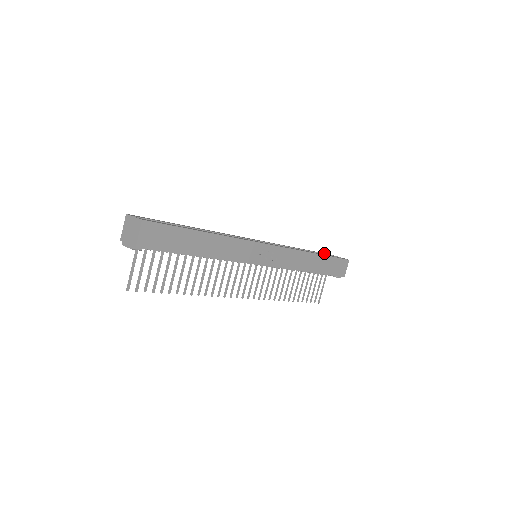
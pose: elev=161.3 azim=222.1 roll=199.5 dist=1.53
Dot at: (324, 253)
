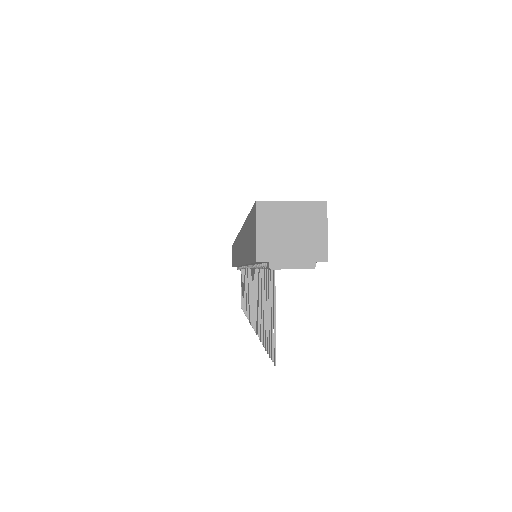
Dot at: occluded
